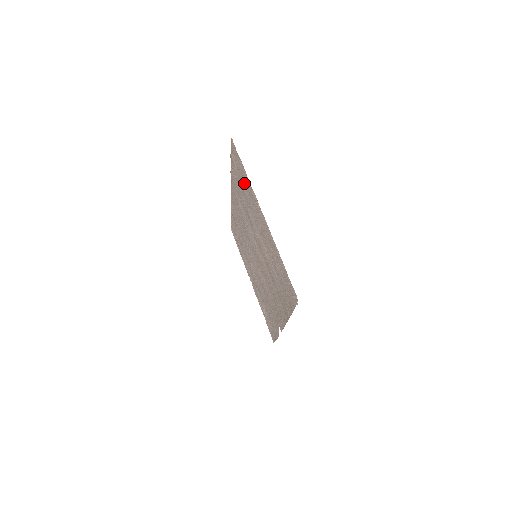
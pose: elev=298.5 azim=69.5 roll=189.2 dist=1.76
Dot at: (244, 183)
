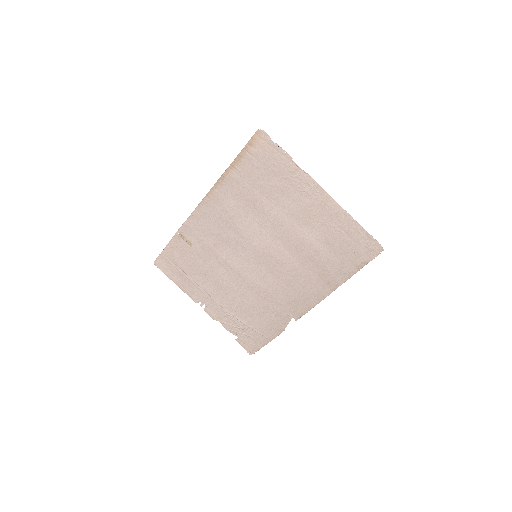
Dot at: (274, 173)
